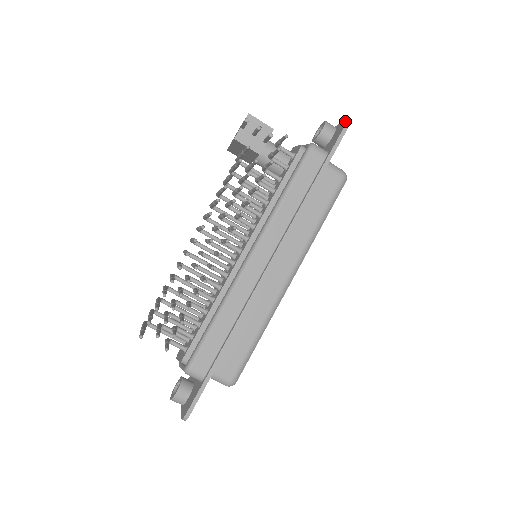
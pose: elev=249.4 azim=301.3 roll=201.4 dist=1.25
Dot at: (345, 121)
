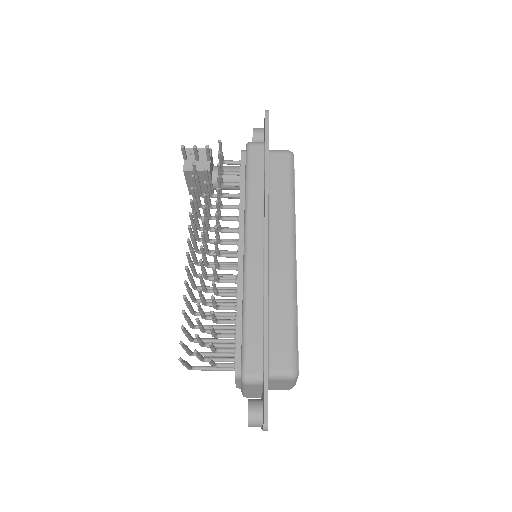
Dot at: occluded
